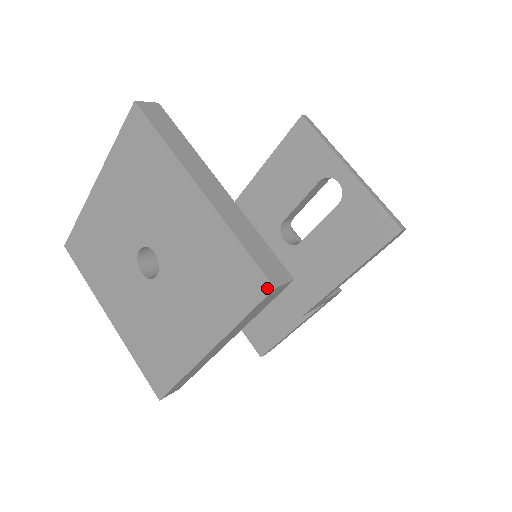
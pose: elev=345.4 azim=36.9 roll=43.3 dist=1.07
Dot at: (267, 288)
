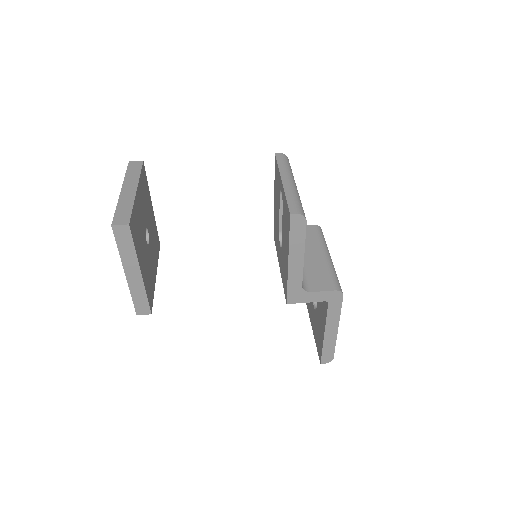
Dot at: (112, 227)
